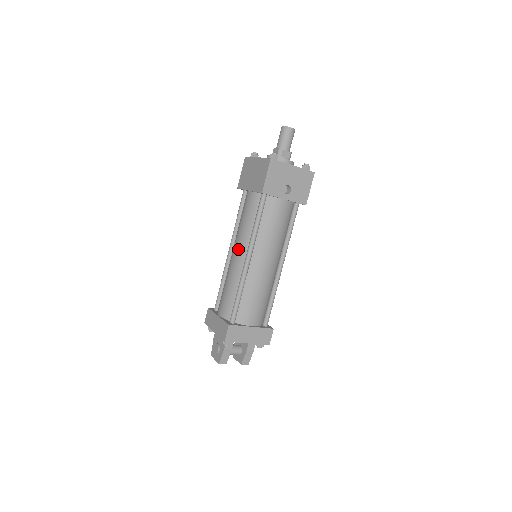
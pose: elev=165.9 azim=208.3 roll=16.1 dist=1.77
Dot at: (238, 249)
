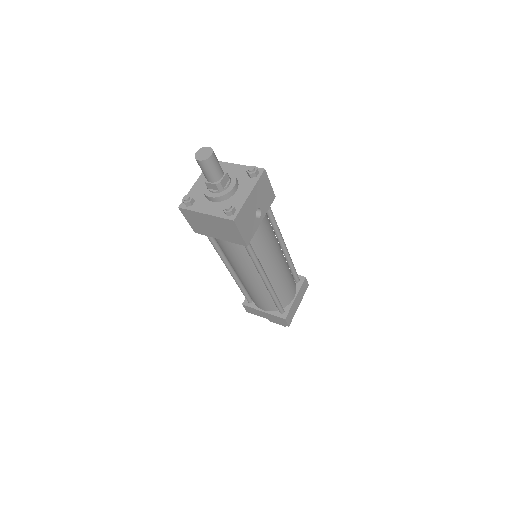
Dot at: (247, 276)
